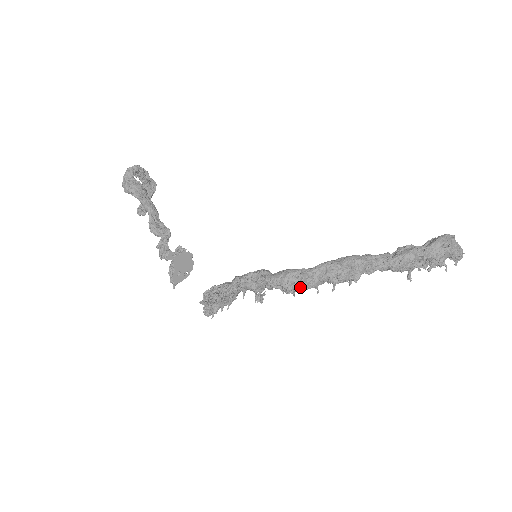
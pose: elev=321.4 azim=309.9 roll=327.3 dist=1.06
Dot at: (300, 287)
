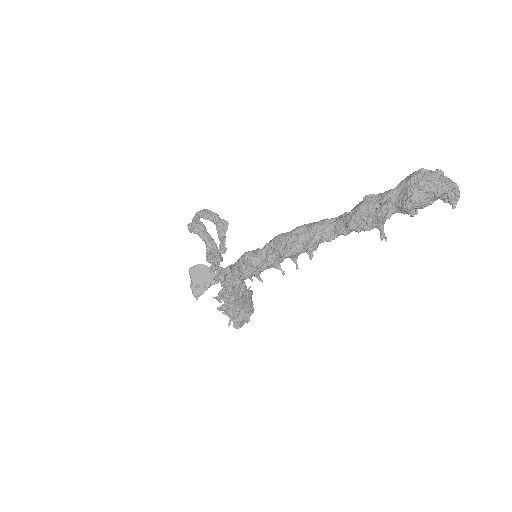
Dot at: (258, 269)
